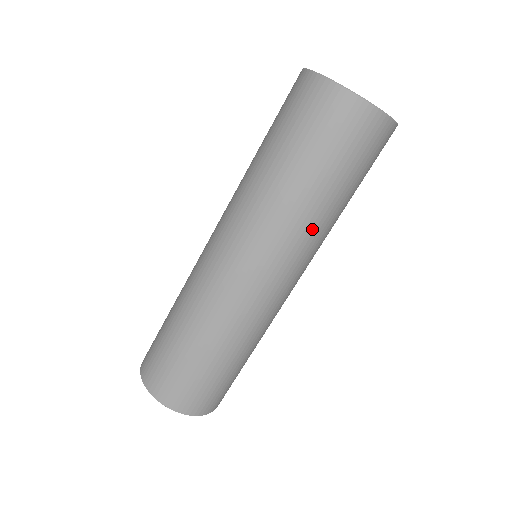
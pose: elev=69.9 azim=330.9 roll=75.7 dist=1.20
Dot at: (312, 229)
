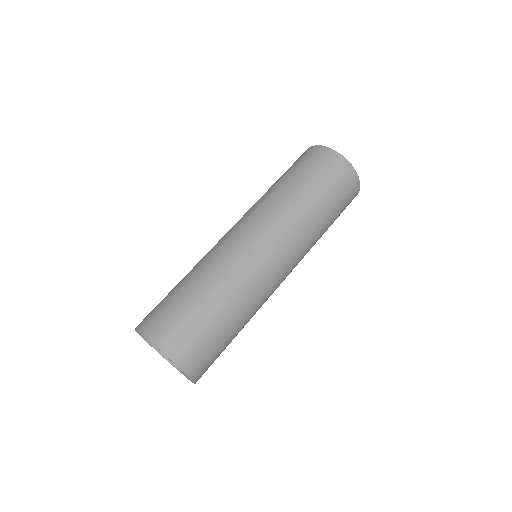
Dot at: (311, 235)
